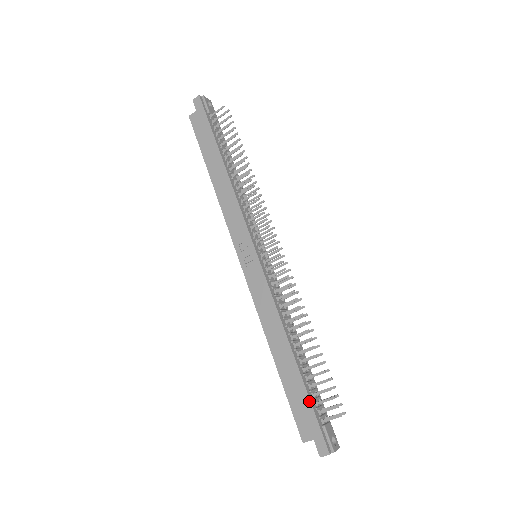
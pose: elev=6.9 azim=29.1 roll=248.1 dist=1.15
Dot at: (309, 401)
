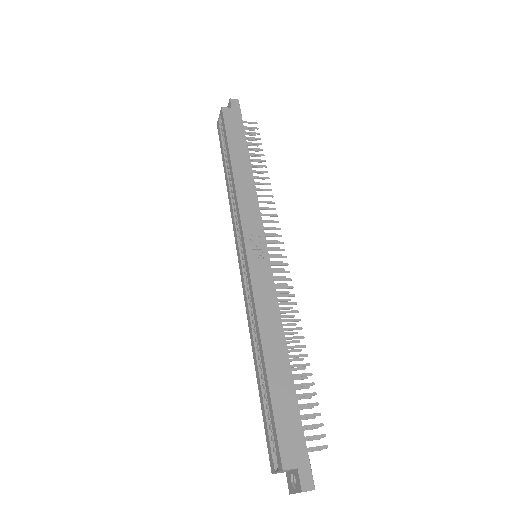
Dot at: (300, 420)
